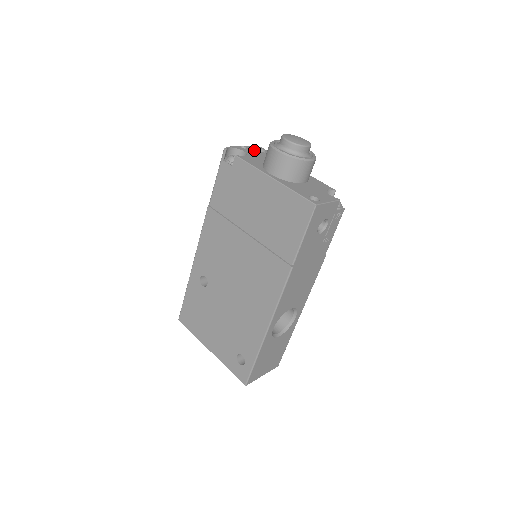
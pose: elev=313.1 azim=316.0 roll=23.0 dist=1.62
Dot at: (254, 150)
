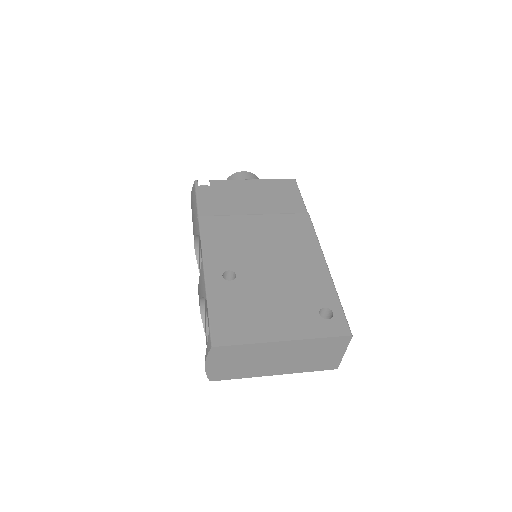
Dot at: occluded
